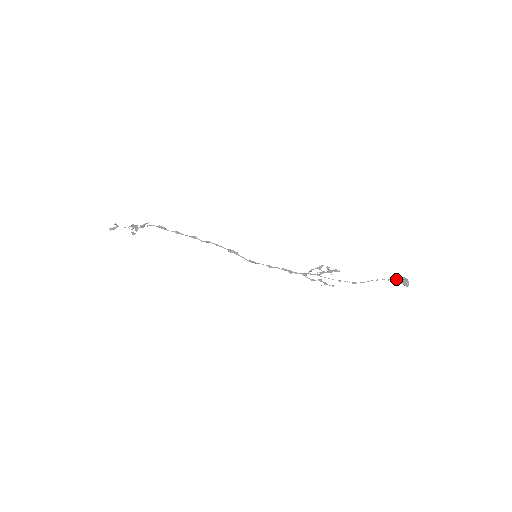
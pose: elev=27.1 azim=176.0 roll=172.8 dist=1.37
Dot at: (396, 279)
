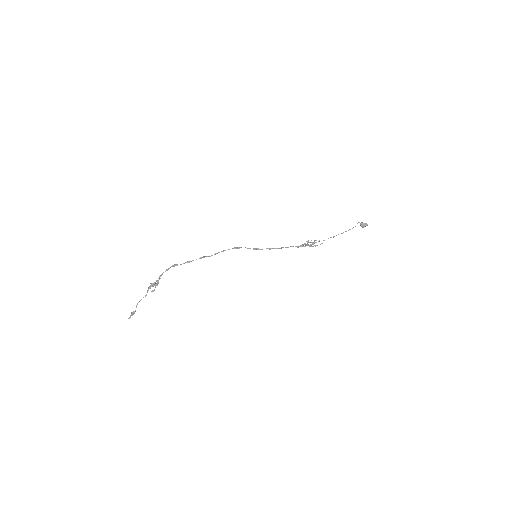
Dot at: occluded
